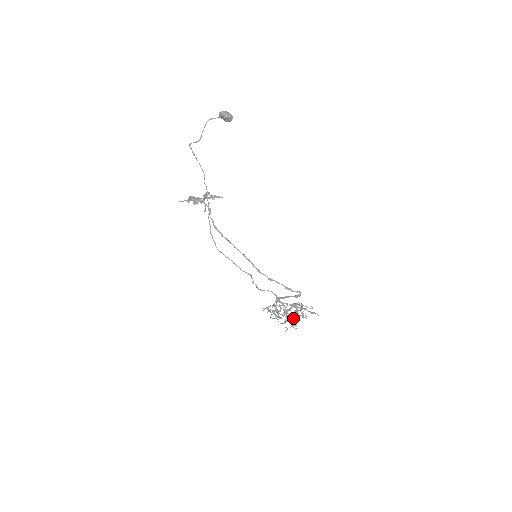
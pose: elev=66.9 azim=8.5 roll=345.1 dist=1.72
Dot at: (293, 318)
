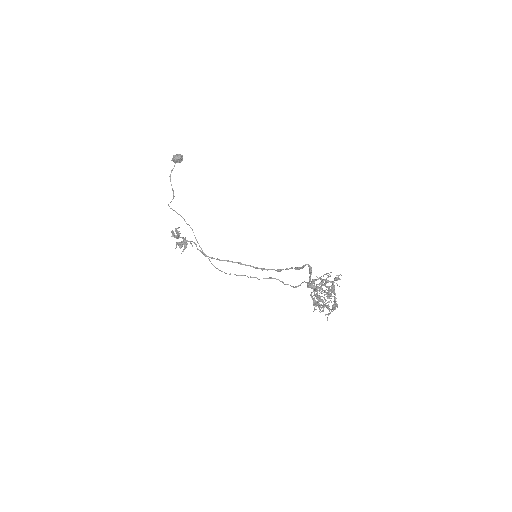
Dot at: (335, 298)
